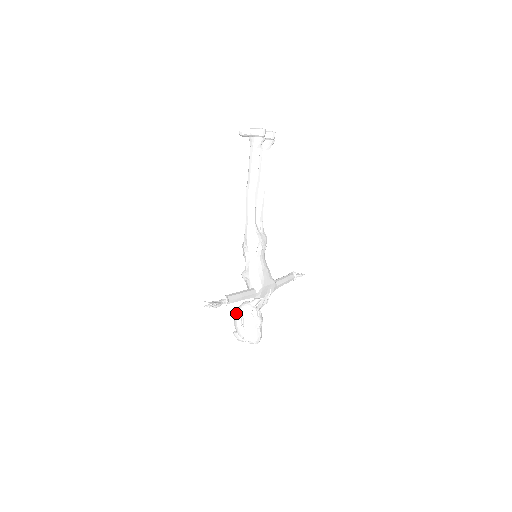
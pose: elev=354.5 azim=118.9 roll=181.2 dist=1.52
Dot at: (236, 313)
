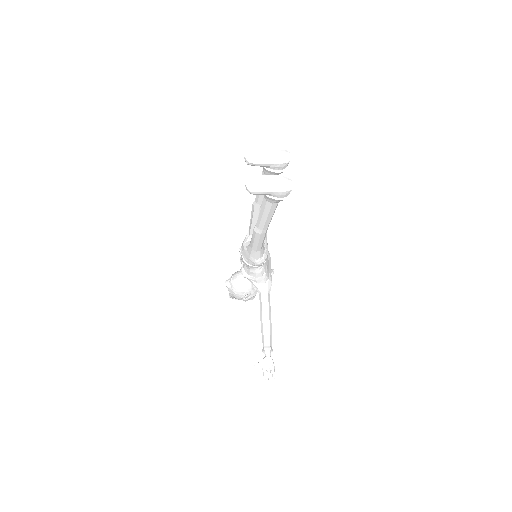
Dot at: (234, 291)
